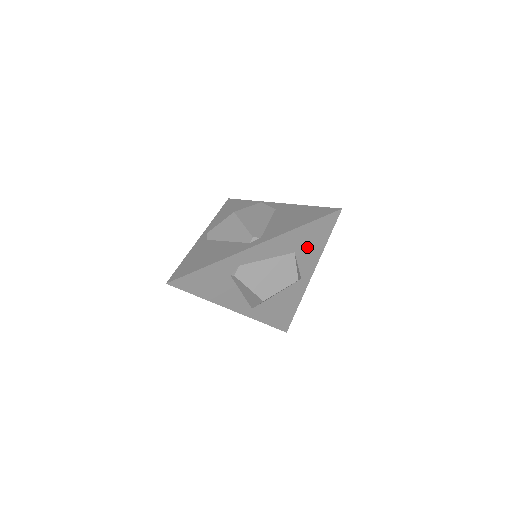
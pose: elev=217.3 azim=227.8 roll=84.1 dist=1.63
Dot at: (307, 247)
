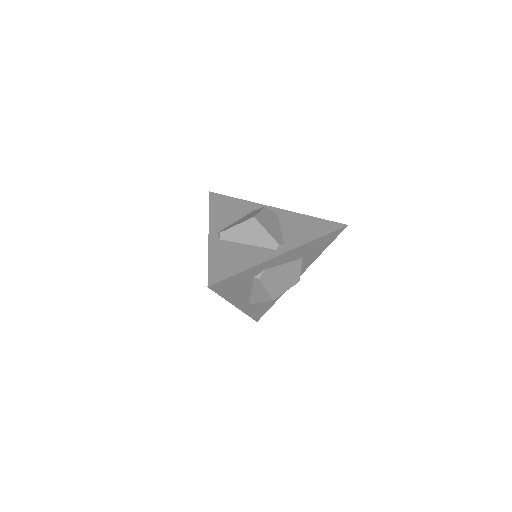
Dot at: (312, 254)
